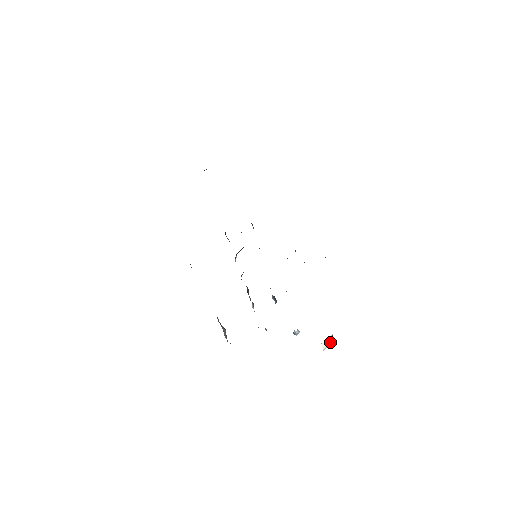
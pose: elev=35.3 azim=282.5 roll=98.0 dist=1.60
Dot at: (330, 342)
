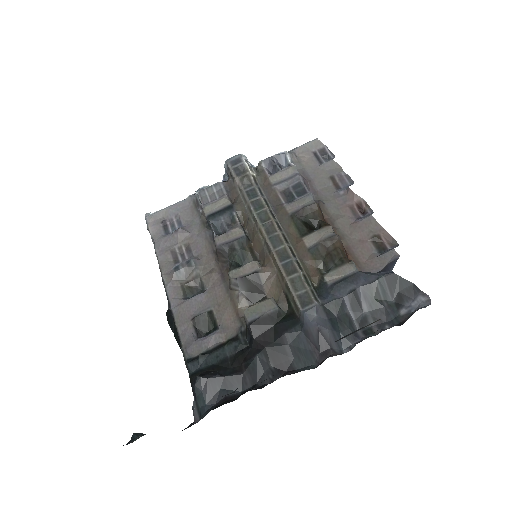
Dot at: occluded
